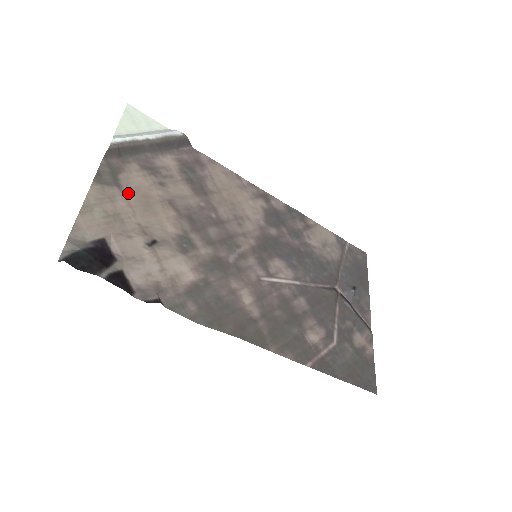
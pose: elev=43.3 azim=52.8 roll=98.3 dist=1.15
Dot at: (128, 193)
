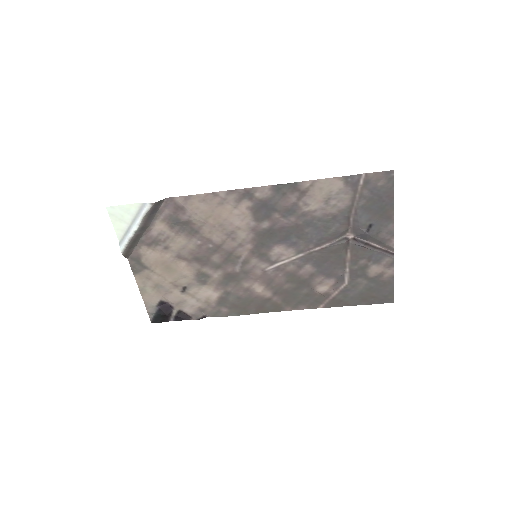
Dot at: (153, 268)
